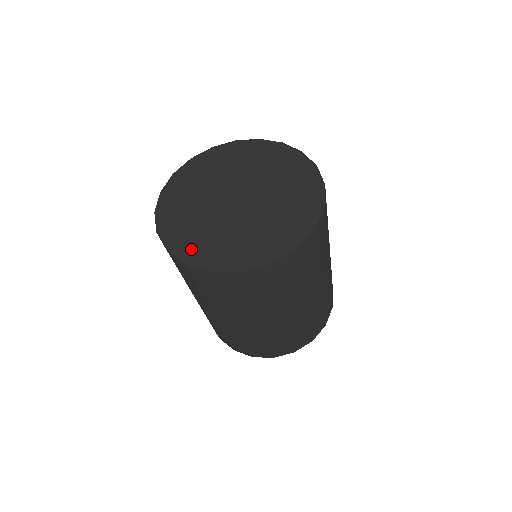
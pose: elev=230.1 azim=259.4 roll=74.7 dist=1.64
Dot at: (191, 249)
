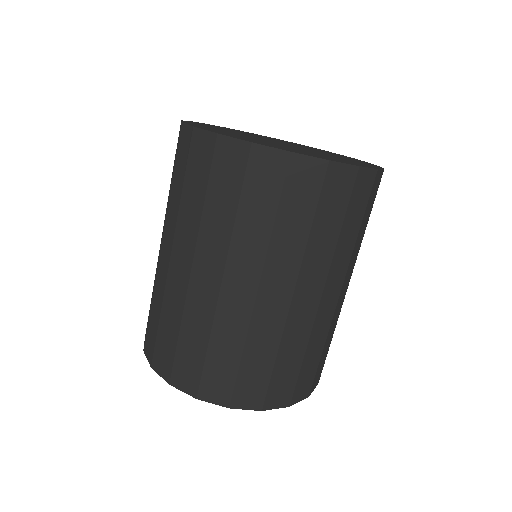
Dot at: (226, 134)
